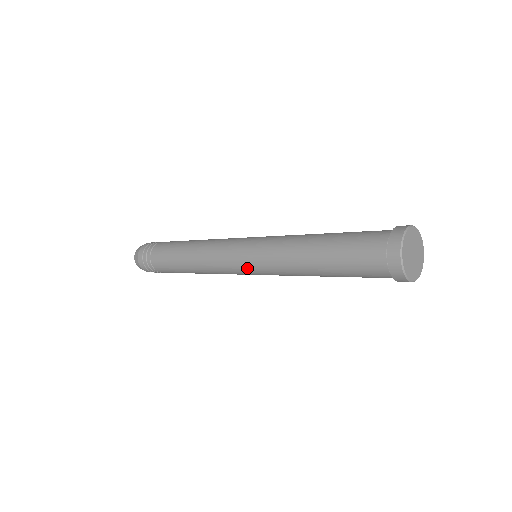
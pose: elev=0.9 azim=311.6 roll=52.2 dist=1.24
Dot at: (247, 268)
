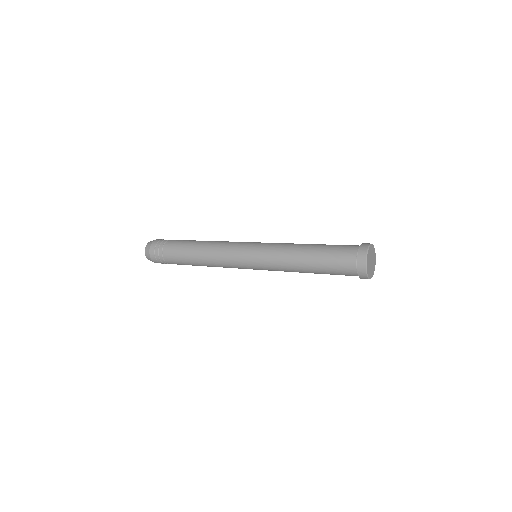
Dot at: (250, 254)
